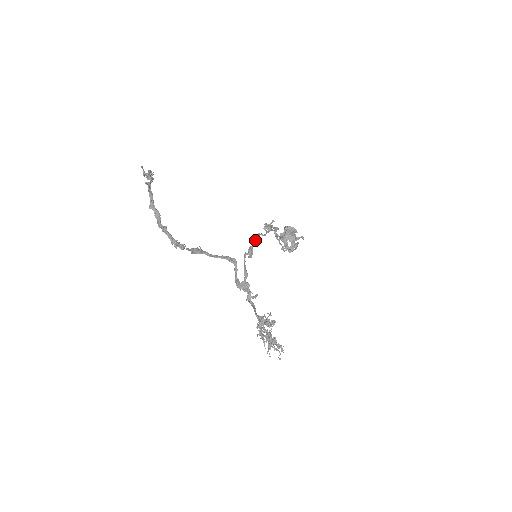
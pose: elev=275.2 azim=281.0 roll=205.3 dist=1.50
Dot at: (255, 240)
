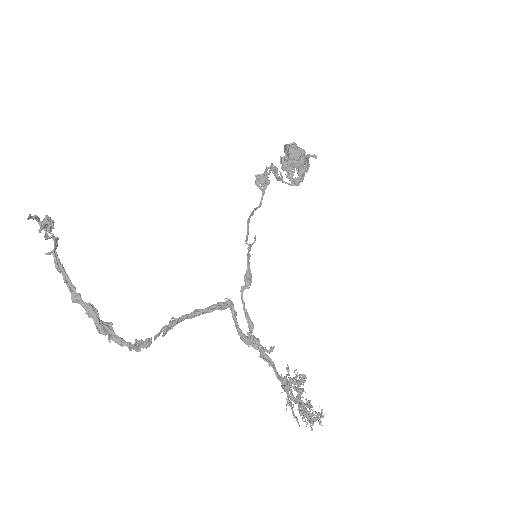
Dot at: (249, 245)
